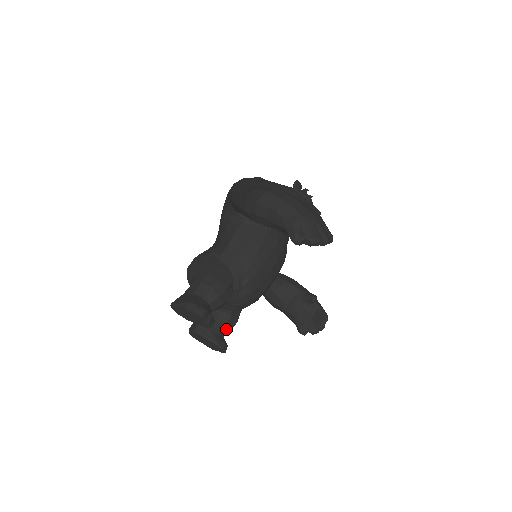
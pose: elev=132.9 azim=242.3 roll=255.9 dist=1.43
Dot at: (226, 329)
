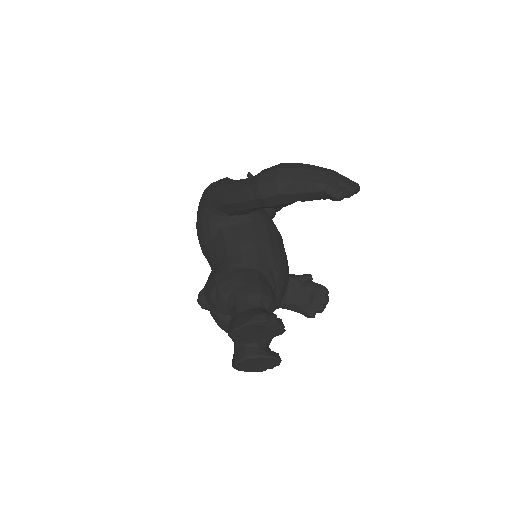
Dot at: (269, 340)
